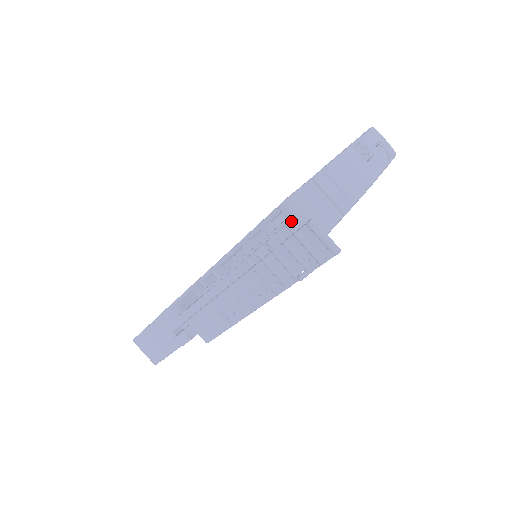
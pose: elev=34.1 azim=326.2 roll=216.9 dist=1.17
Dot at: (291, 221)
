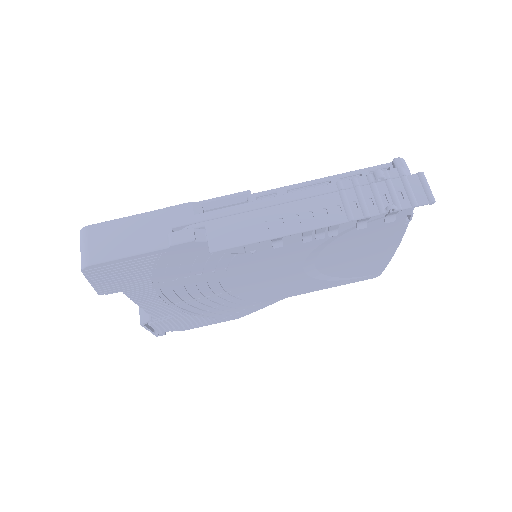
Dot at: (403, 168)
